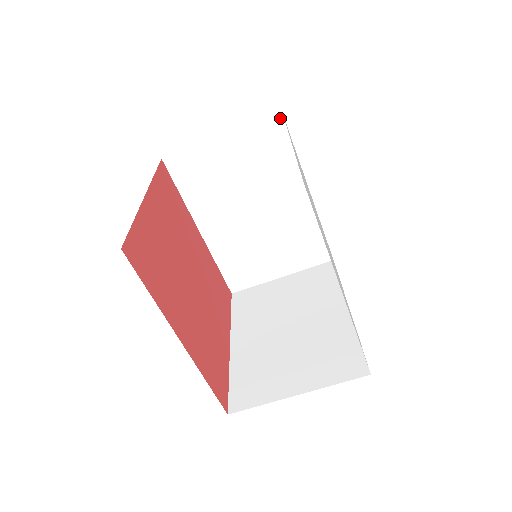
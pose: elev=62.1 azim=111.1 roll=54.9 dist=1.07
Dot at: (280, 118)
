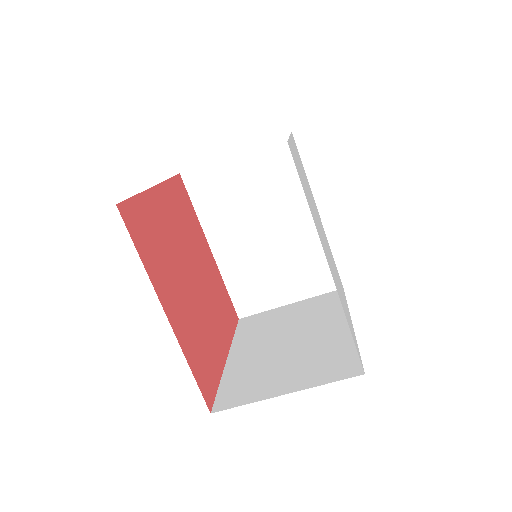
Dot at: occluded
